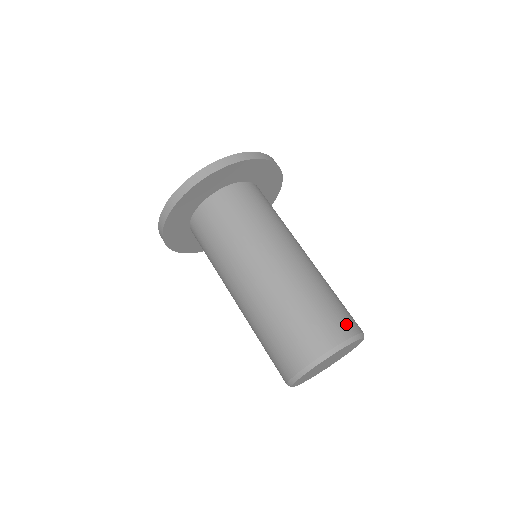
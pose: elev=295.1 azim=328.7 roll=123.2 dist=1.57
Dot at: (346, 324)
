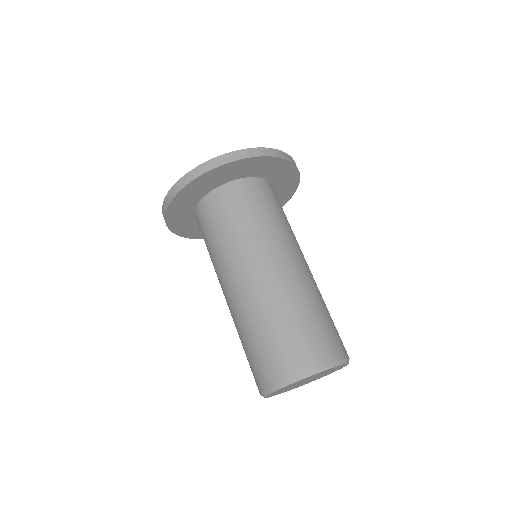
Dot at: (337, 345)
